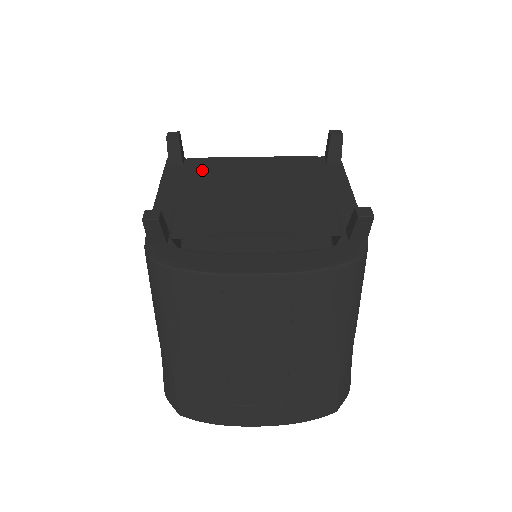
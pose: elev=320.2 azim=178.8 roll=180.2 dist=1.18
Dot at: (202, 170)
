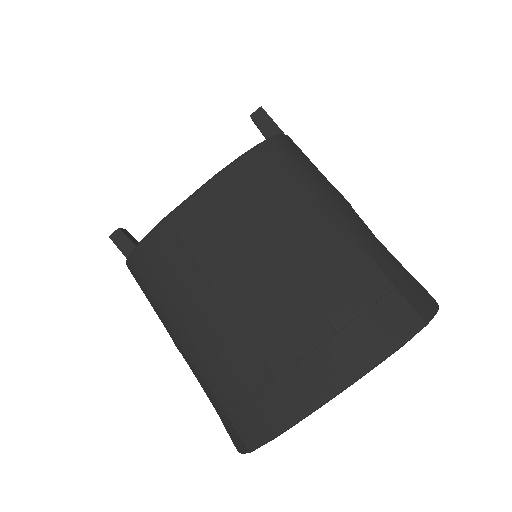
Dot at: occluded
